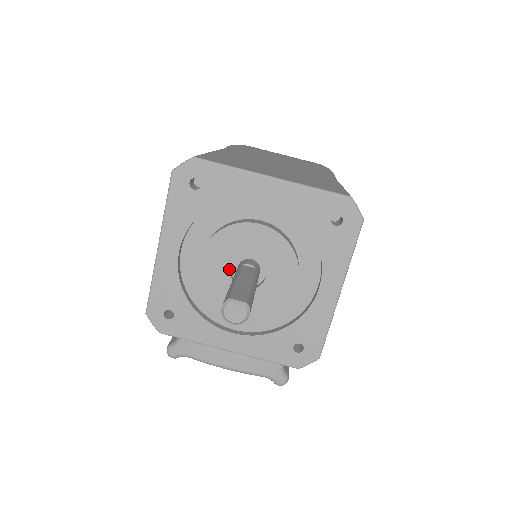
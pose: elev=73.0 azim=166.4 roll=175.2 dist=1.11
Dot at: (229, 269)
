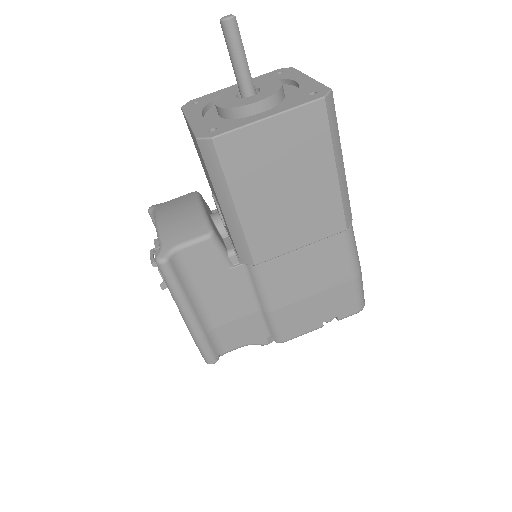
Dot at: occluded
